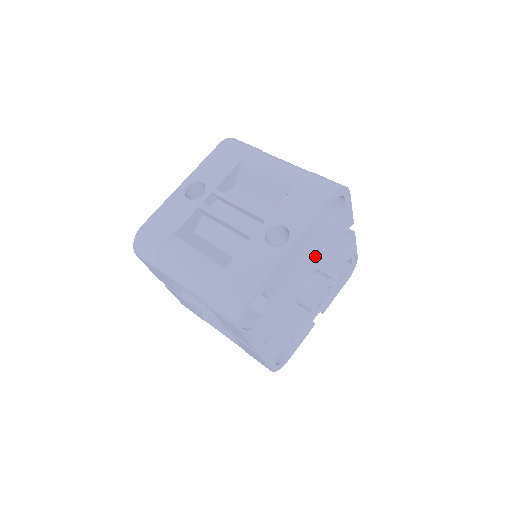
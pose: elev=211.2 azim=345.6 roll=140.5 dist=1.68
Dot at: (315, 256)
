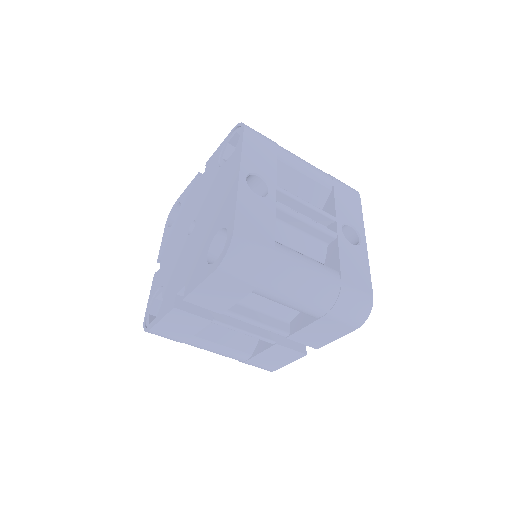
Dot at: occluded
